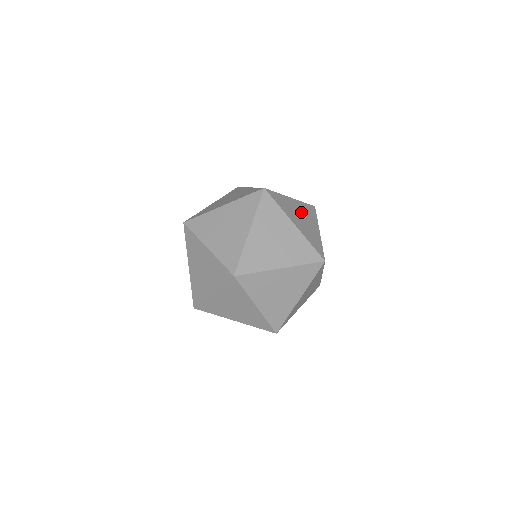
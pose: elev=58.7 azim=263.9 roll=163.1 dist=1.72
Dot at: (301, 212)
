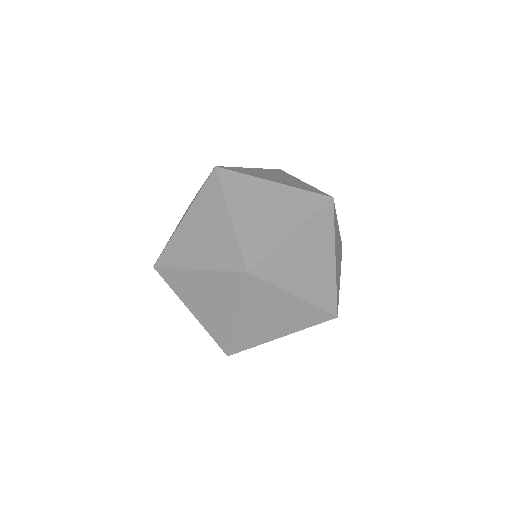
Dot at: (307, 249)
